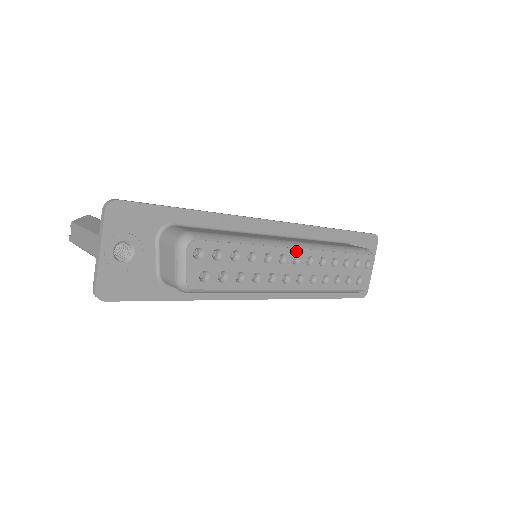
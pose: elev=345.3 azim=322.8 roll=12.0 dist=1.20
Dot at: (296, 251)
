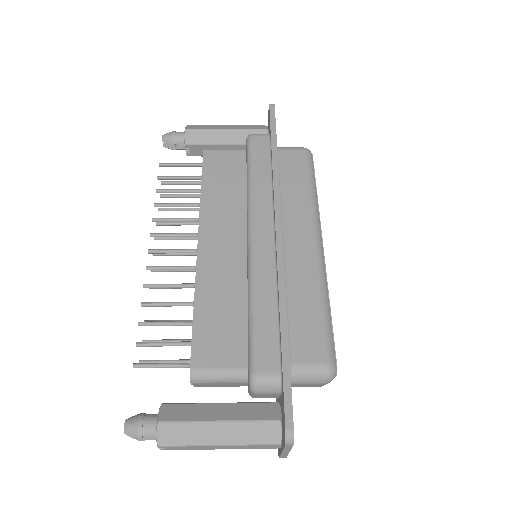
Dot at: (323, 248)
